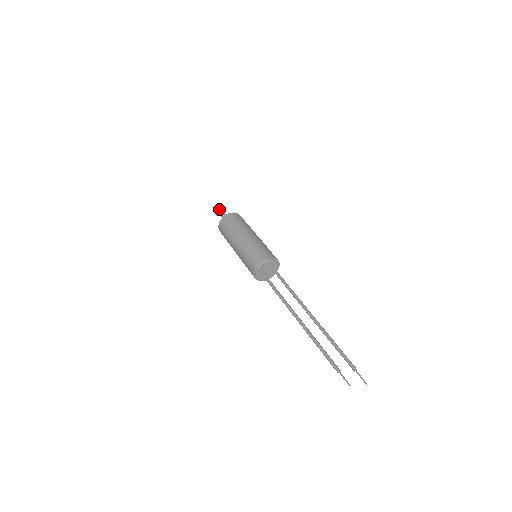
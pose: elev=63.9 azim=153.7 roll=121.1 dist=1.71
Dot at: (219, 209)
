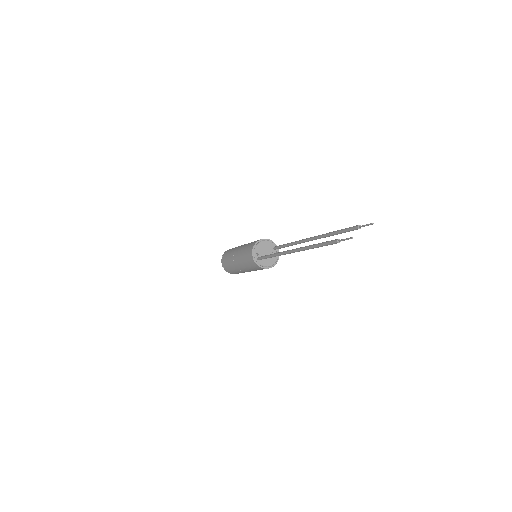
Dot at: occluded
